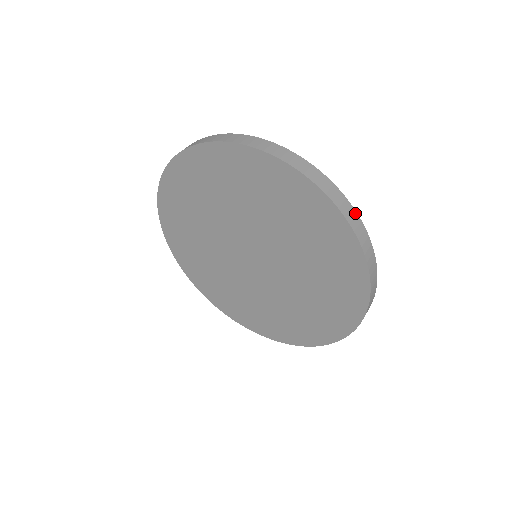
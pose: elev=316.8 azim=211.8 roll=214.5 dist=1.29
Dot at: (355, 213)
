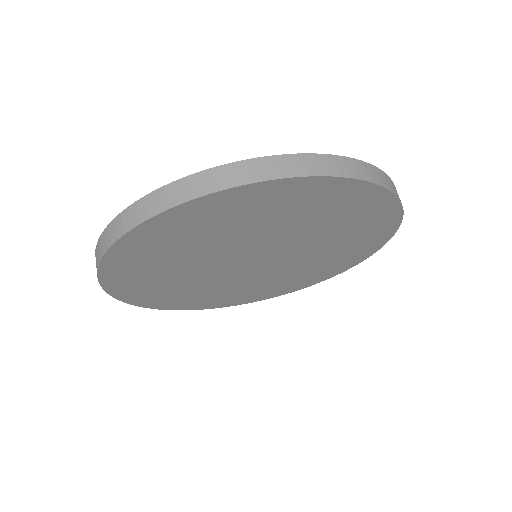
Dot at: (322, 157)
